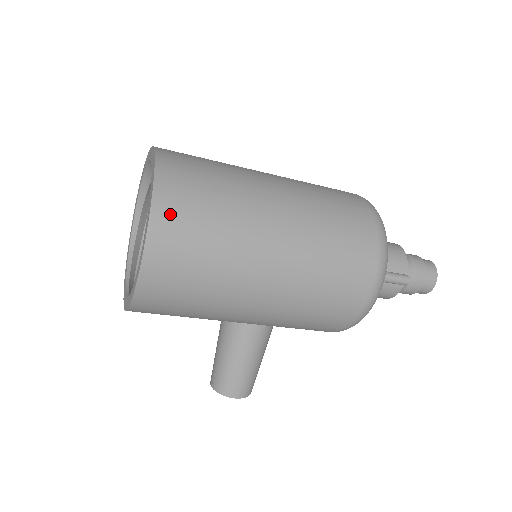
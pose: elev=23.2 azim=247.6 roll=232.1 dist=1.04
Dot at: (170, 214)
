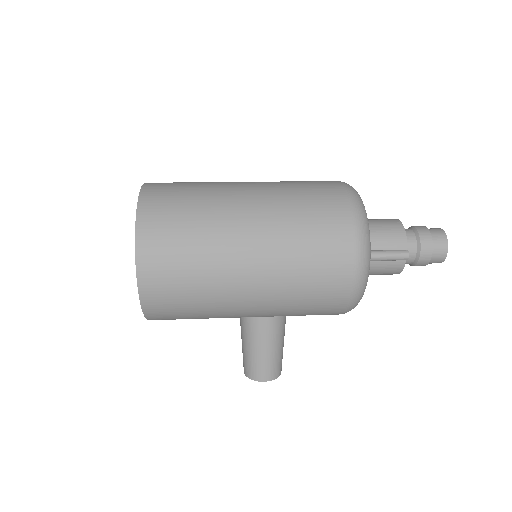
Dot at: (151, 242)
